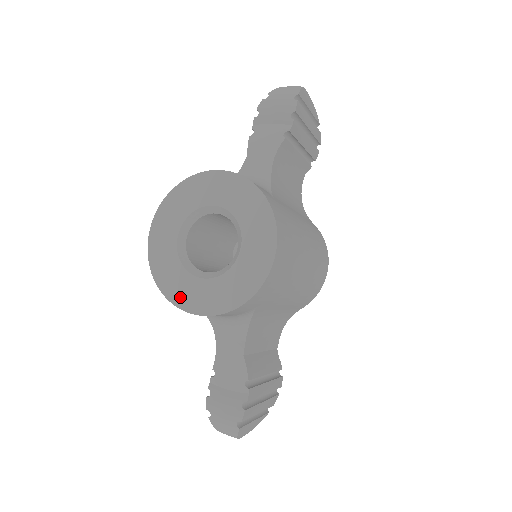
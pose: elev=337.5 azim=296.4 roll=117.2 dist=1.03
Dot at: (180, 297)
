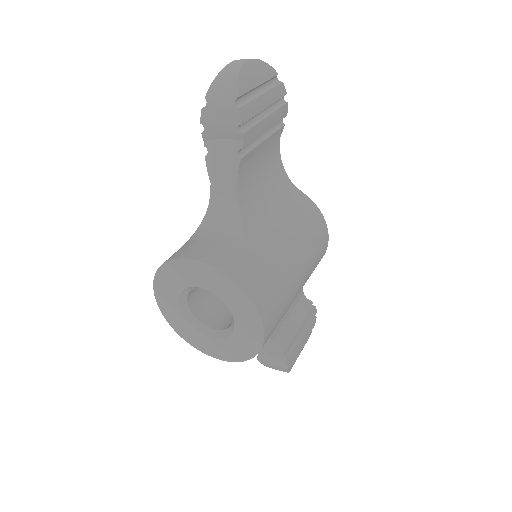
Dot at: (203, 348)
